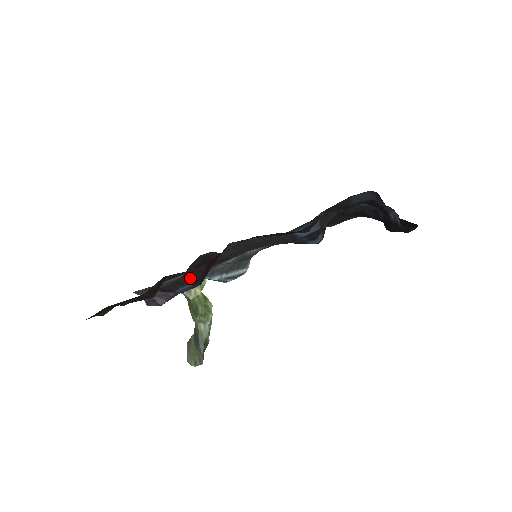
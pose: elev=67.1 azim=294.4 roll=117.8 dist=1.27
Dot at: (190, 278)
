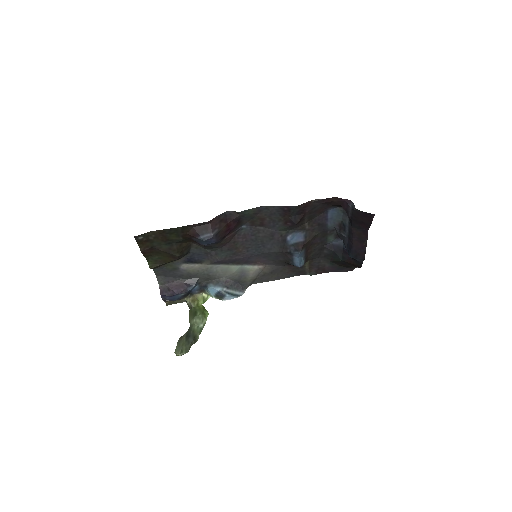
Dot at: (214, 228)
